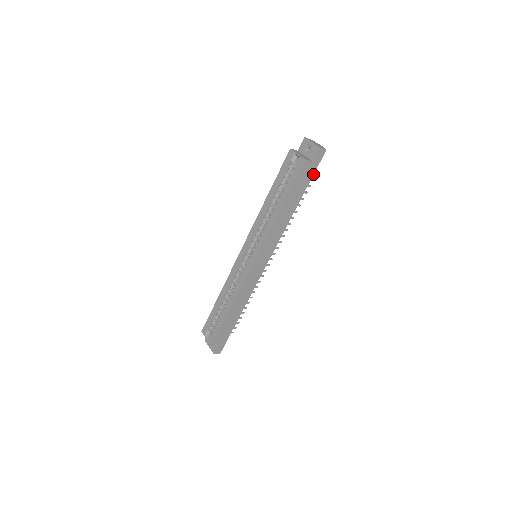
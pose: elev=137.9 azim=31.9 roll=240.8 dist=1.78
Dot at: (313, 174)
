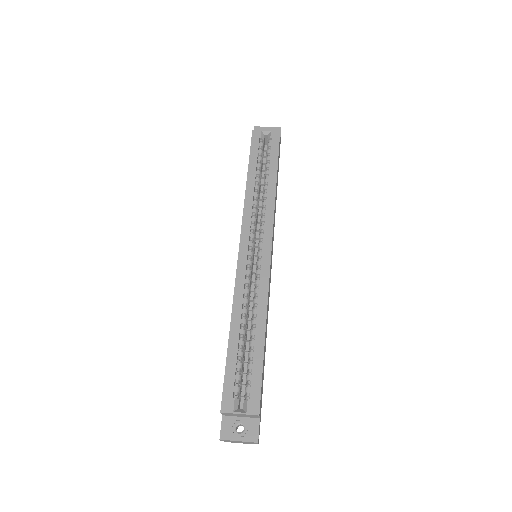
Dot at: (279, 156)
